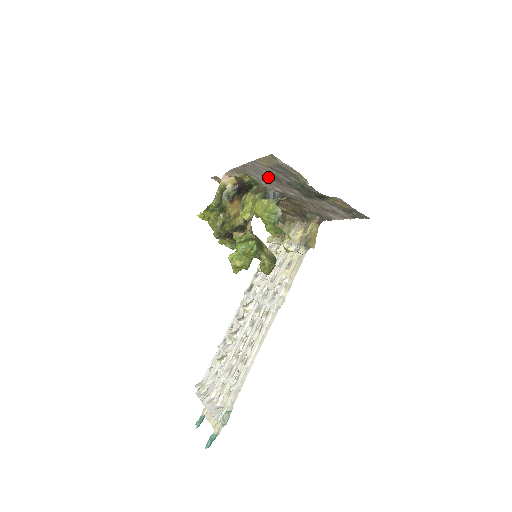
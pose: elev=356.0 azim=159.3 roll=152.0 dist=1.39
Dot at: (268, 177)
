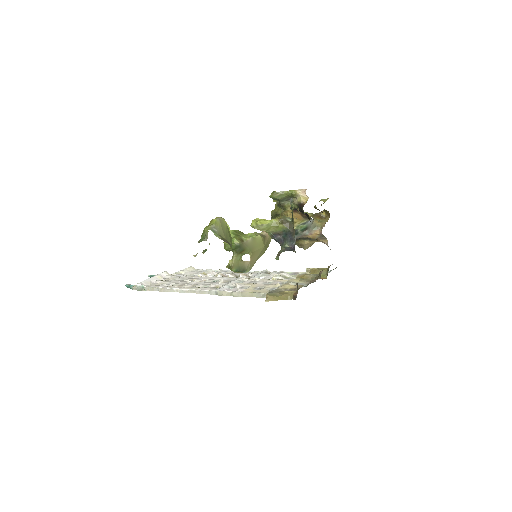
Dot at: occluded
